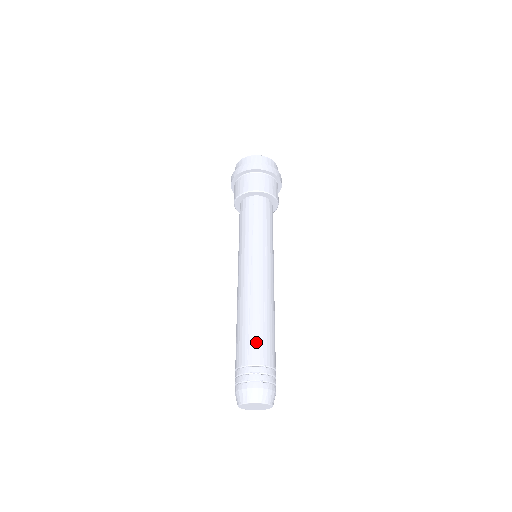
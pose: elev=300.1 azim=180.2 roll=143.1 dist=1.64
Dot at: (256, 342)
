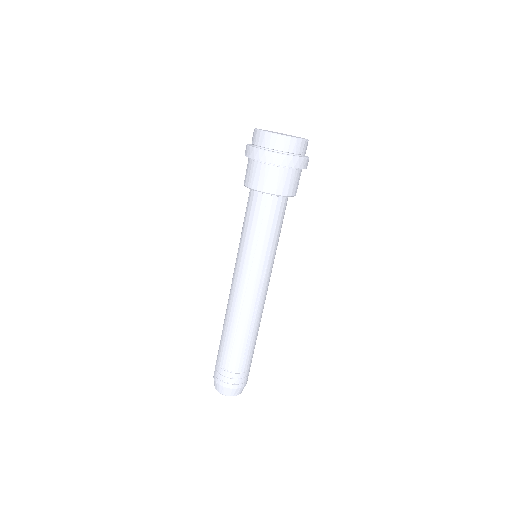
Dot at: (238, 355)
